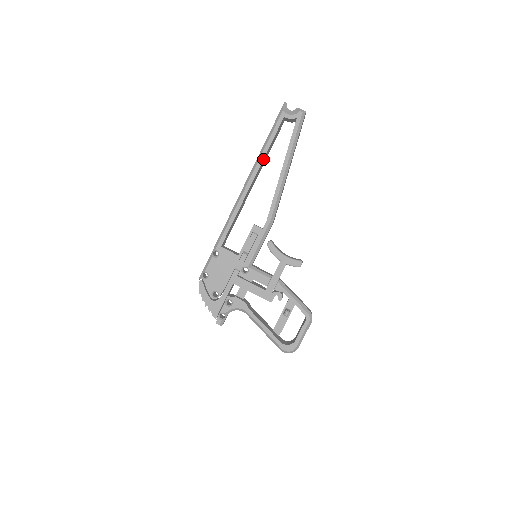
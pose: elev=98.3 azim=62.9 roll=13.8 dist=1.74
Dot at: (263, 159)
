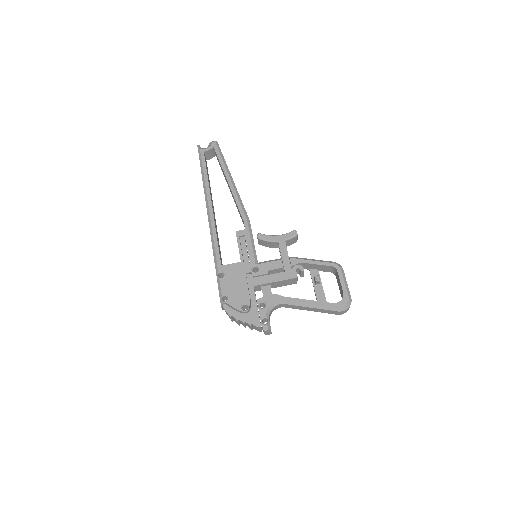
Dot at: (208, 185)
